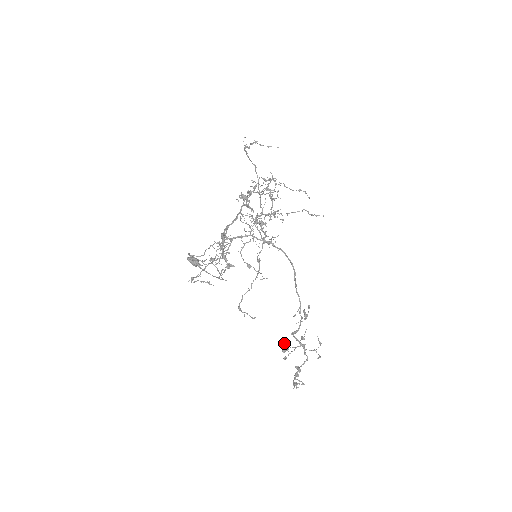
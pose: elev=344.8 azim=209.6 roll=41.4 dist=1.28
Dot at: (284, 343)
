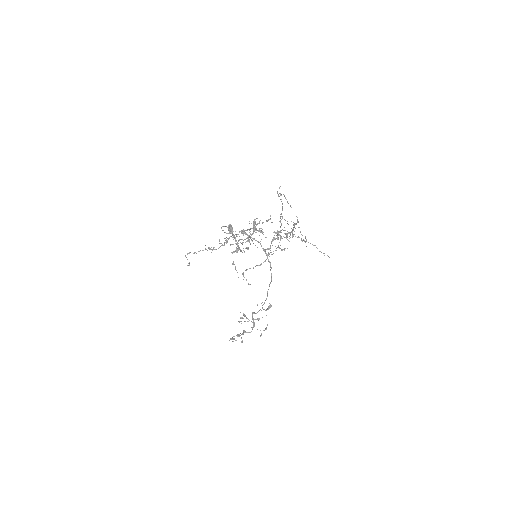
Dot at: (244, 314)
